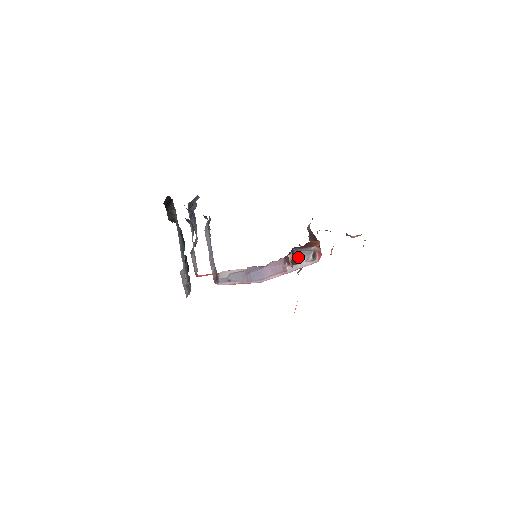
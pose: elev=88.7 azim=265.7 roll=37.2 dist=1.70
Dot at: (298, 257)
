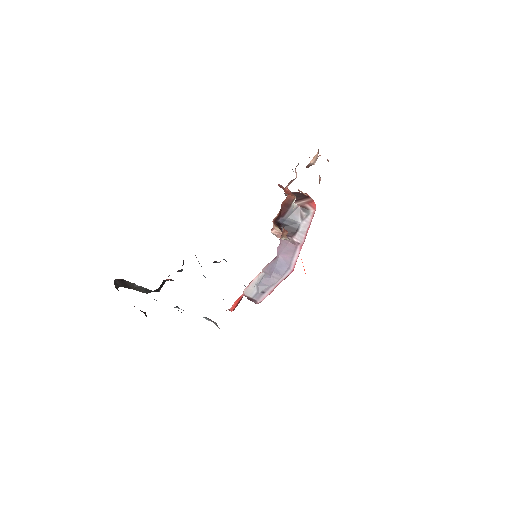
Dot at: (292, 224)
